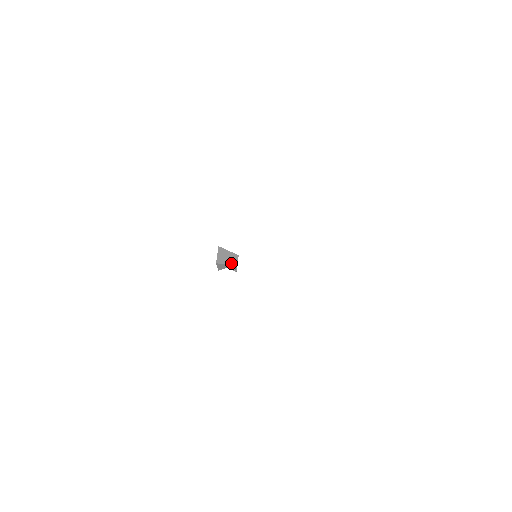
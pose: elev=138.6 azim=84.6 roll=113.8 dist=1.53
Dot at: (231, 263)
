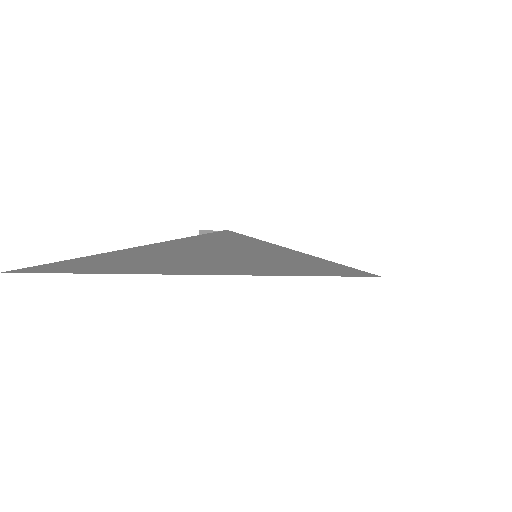
Dot at: occluded
